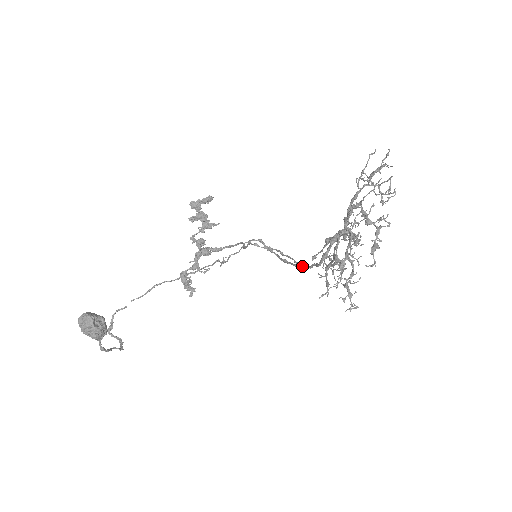
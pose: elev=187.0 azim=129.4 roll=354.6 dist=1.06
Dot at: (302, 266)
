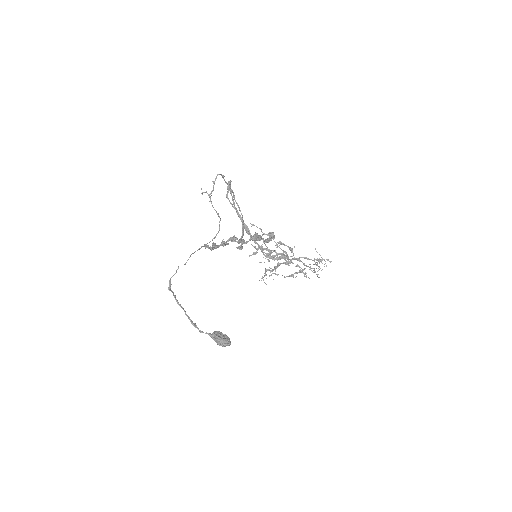
Dot at: (250, 234)
